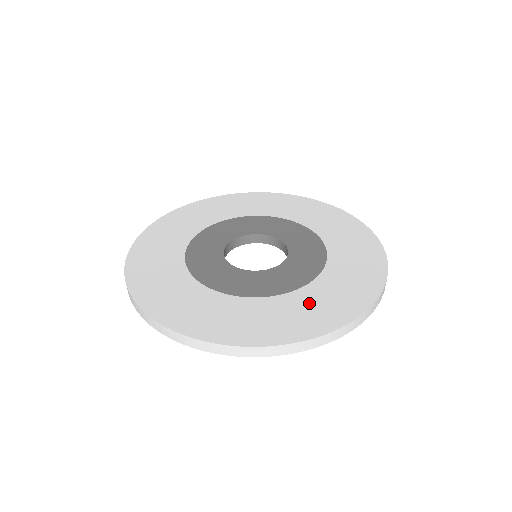
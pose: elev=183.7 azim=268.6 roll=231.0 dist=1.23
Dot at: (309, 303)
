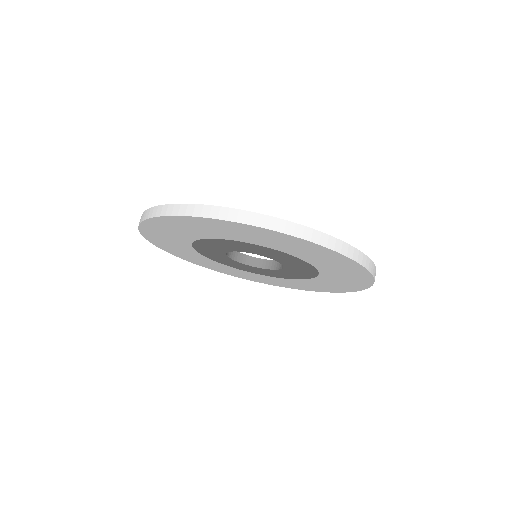
Dot at: occluded
